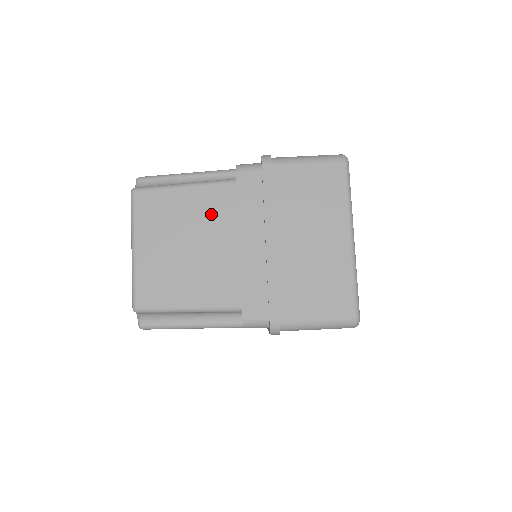
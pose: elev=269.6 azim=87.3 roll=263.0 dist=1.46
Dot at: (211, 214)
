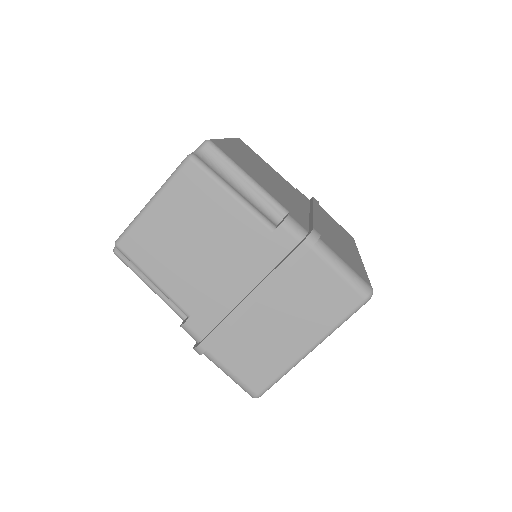
Dot at: (231, 236)
